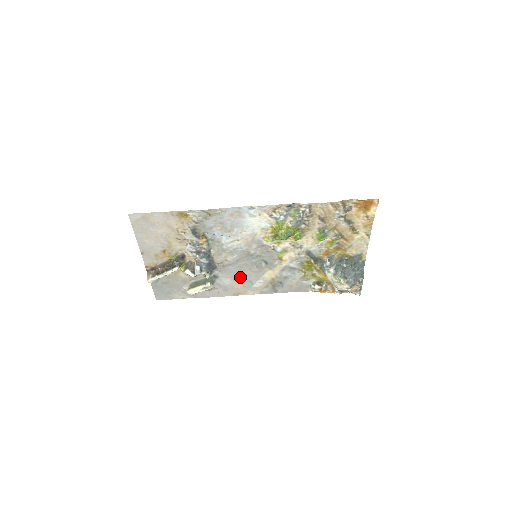
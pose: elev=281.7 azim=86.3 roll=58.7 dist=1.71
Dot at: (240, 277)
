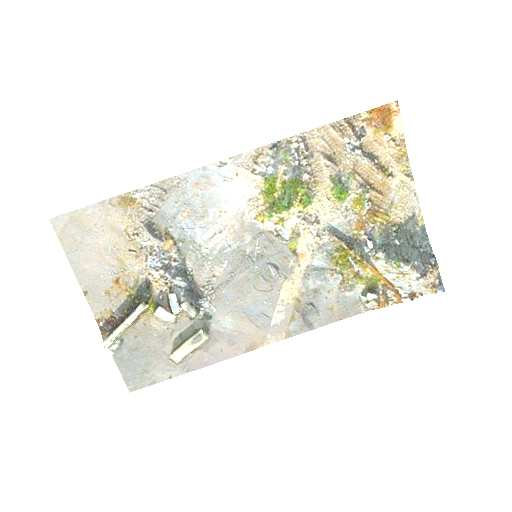
Dot at: (246, 308)
